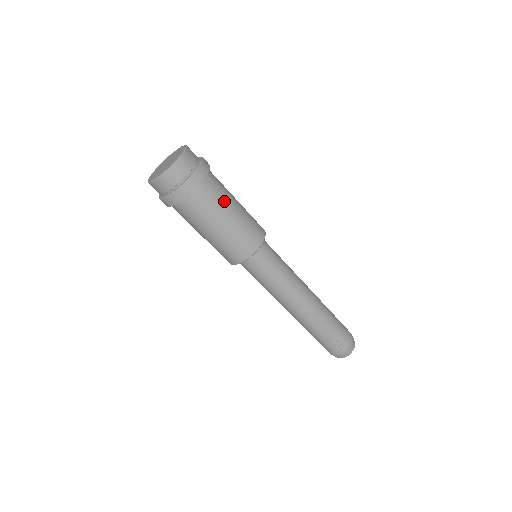
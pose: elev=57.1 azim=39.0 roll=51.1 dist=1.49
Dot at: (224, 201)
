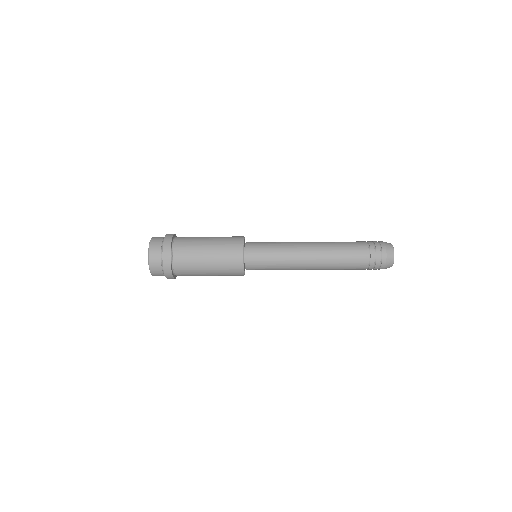
Dot at: (197, 275)
